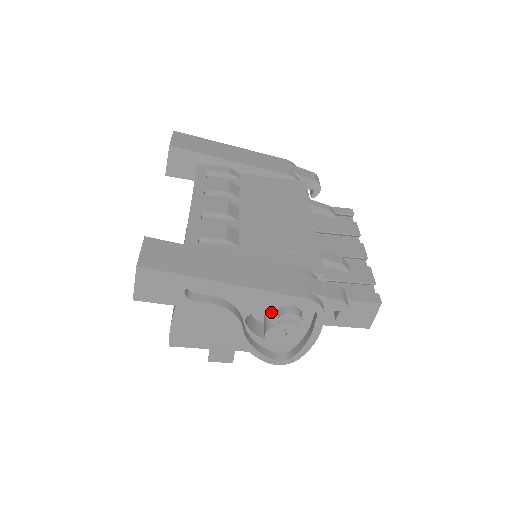
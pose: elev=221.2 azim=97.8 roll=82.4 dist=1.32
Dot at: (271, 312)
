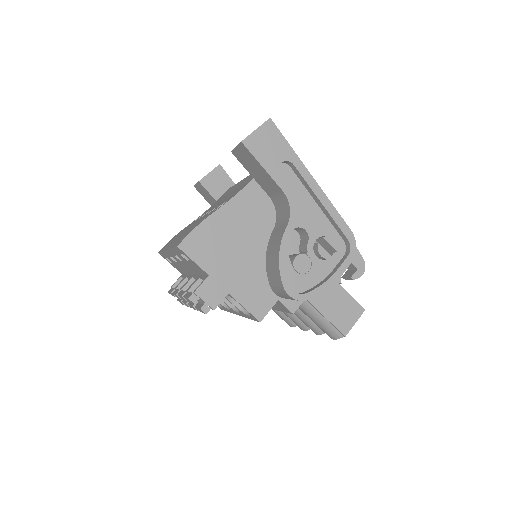
Dot at: (314, 236)
